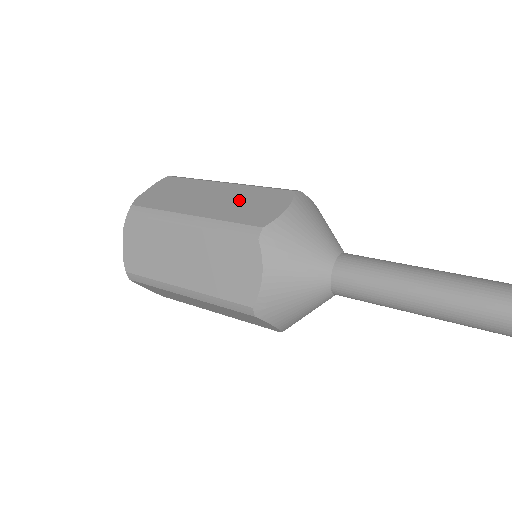
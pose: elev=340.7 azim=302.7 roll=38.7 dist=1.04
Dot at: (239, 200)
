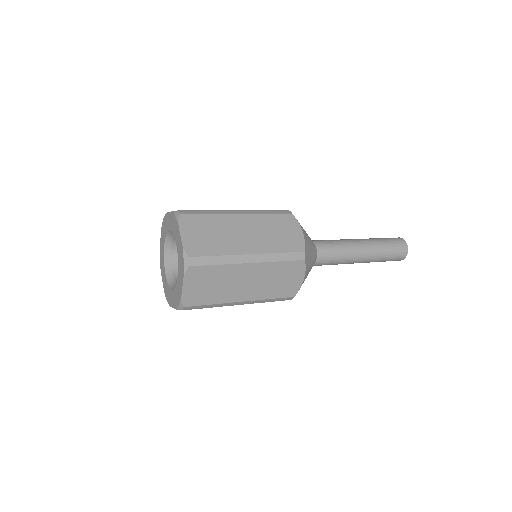
Dot at: occluded
